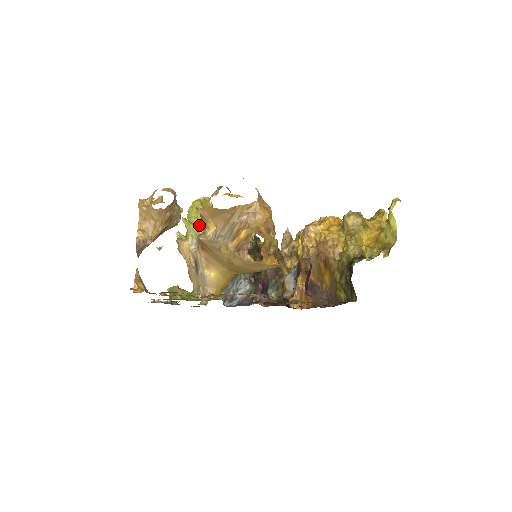
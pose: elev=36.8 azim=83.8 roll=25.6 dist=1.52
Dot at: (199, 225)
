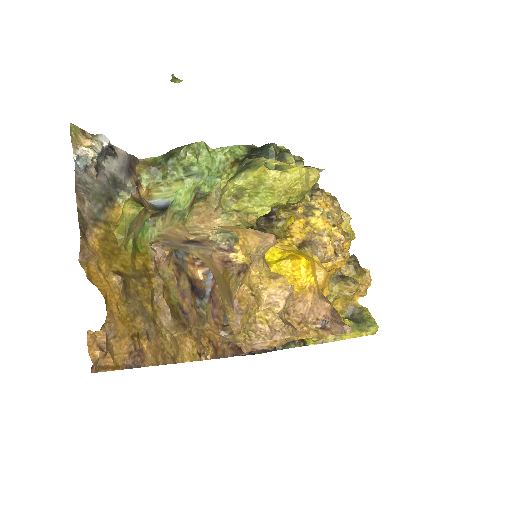
Dot at: occluded
